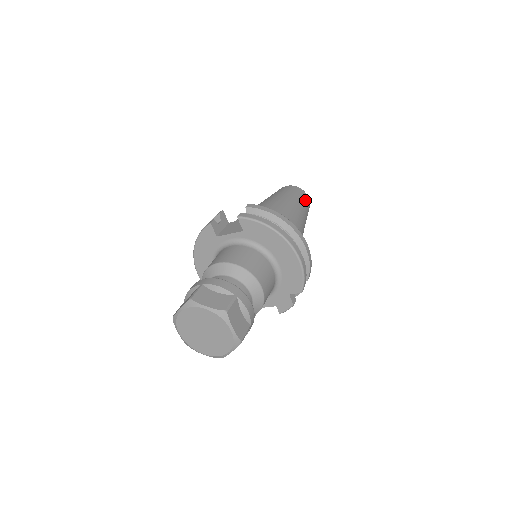
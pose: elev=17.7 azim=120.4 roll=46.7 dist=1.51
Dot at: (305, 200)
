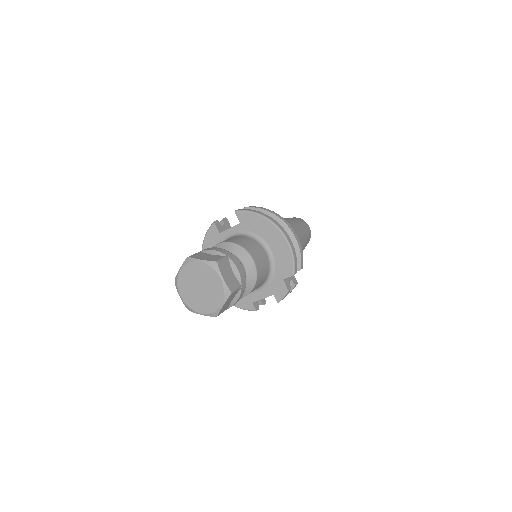
Dot at: (305, 225)
